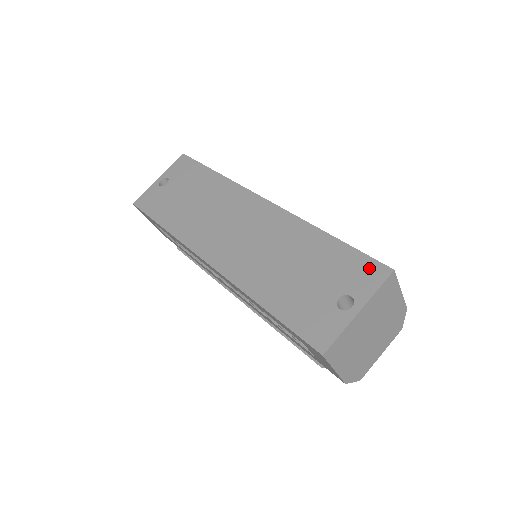
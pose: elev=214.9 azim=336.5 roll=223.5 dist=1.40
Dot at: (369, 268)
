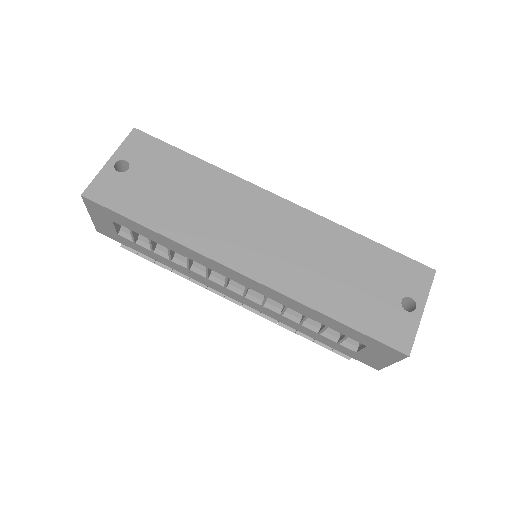
Dot at: (416, 270)
